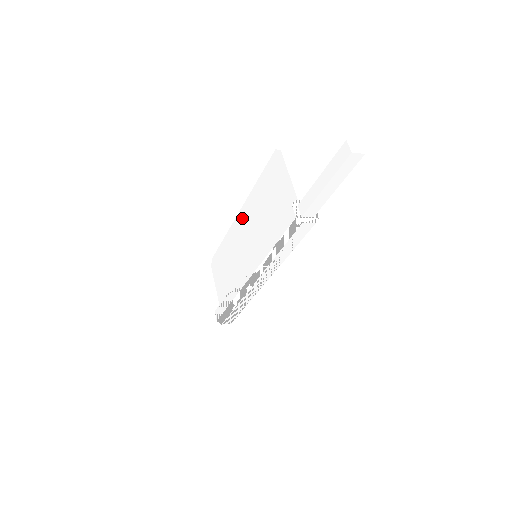
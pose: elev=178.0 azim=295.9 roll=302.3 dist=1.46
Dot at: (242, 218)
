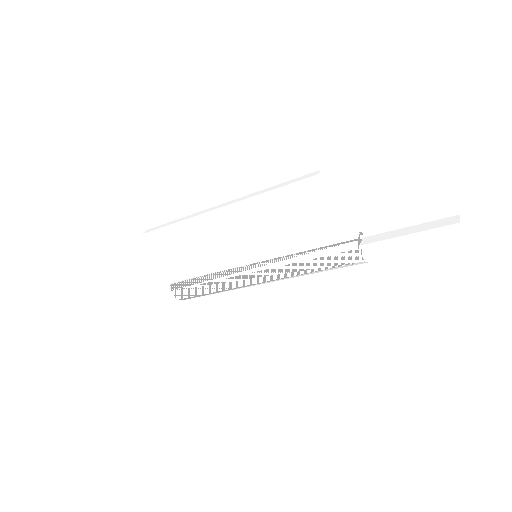
Dot at: (229, 217)
